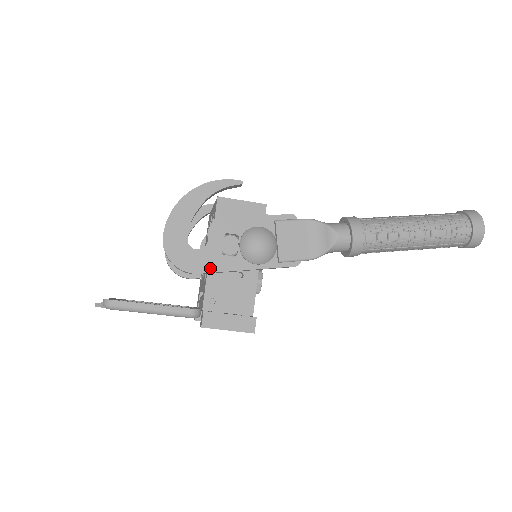
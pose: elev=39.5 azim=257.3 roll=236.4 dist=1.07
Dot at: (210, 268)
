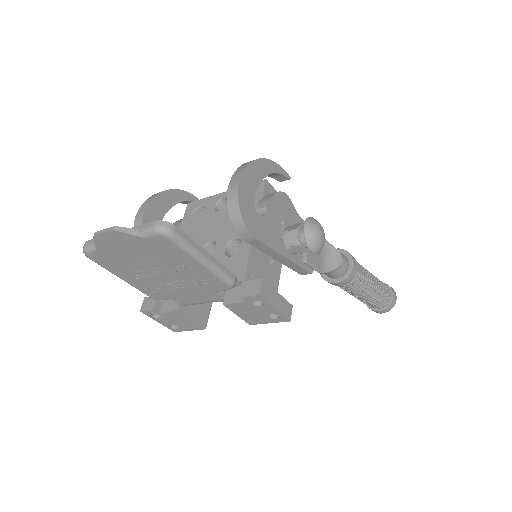
Dot at: (265, 239)
